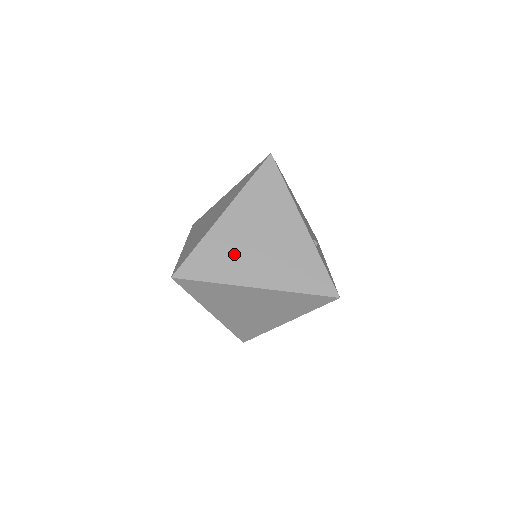
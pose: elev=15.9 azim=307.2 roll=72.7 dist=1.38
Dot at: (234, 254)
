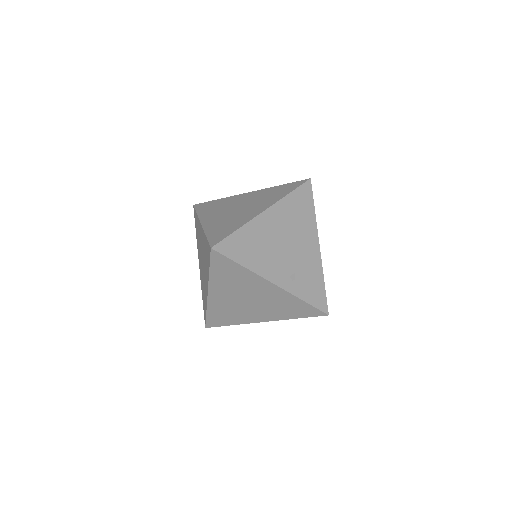
Dot at: (235, 311)
